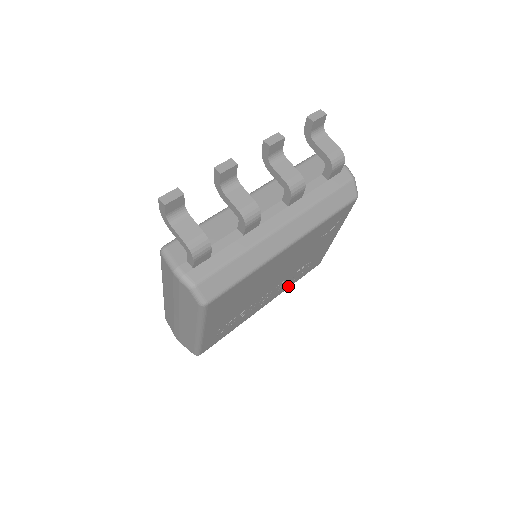
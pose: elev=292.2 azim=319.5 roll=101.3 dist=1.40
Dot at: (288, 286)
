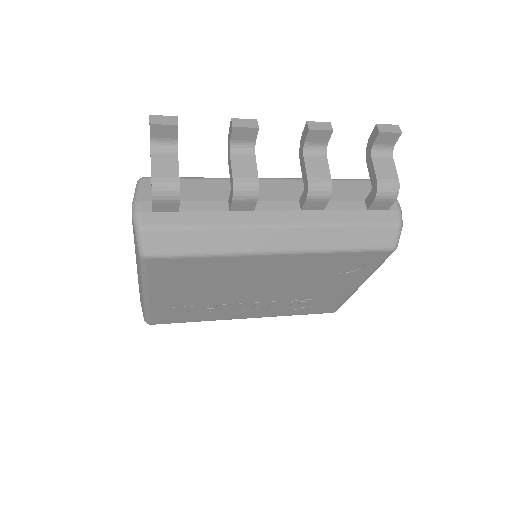
Dot at: (283, 313)
